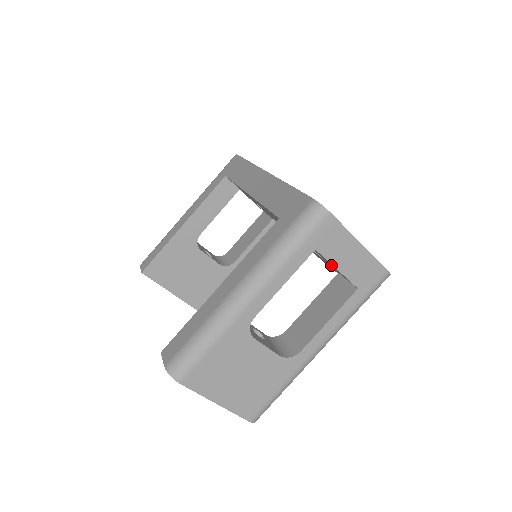
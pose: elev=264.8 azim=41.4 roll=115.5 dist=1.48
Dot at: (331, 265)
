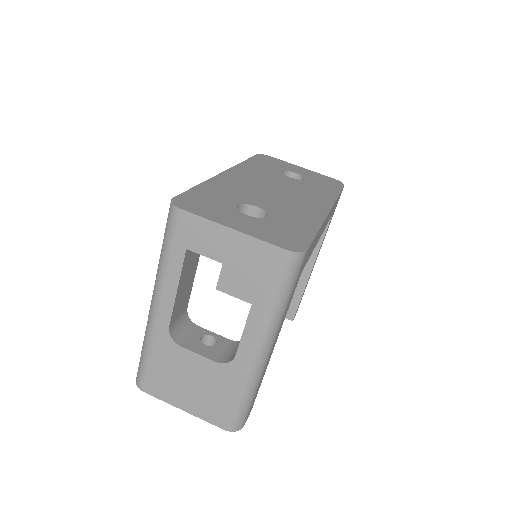
Dot at: occluded
